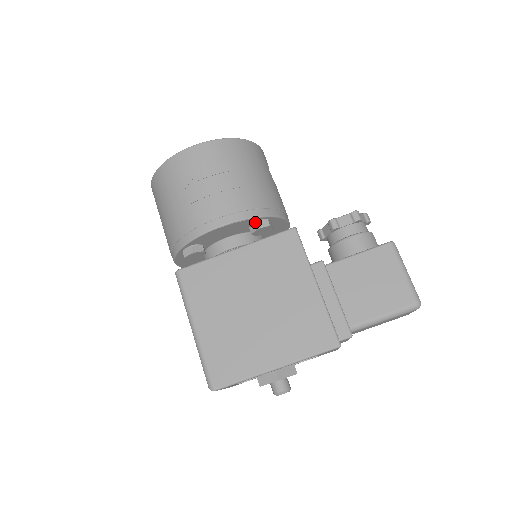
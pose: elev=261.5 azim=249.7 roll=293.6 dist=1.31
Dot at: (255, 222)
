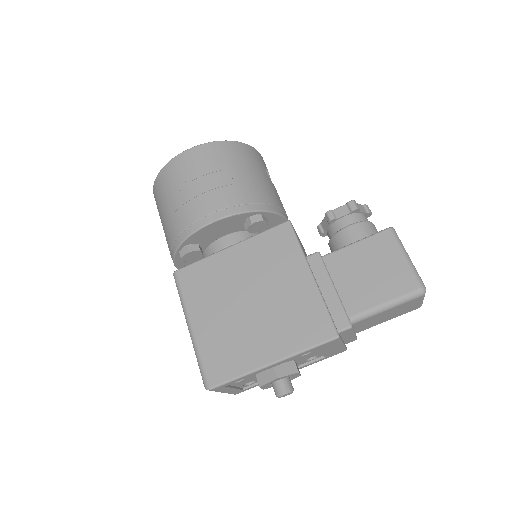
Dot at: (248, 218)
